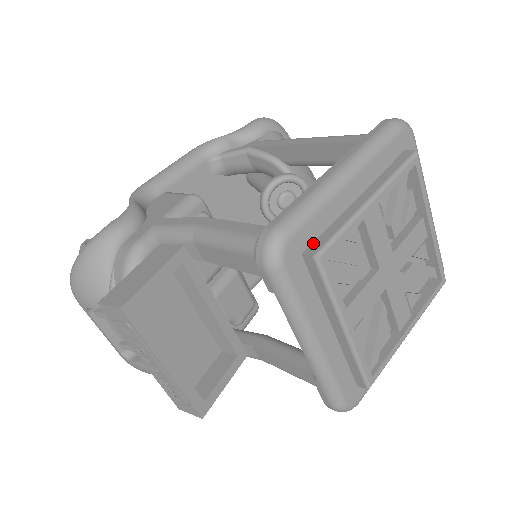
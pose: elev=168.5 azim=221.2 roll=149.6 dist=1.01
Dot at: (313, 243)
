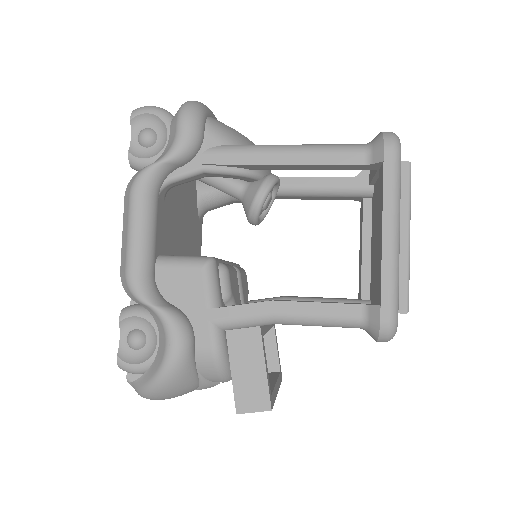
Dot at: occluded
